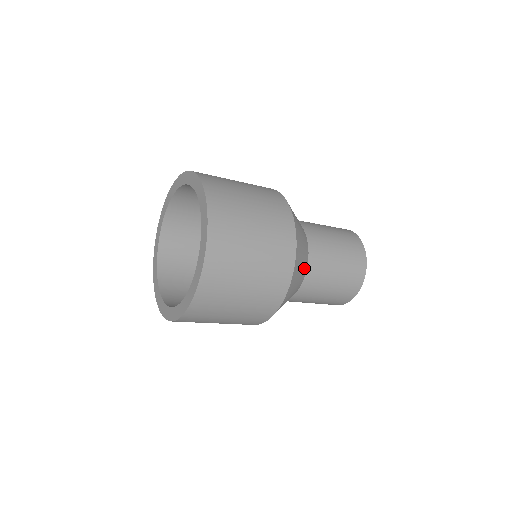
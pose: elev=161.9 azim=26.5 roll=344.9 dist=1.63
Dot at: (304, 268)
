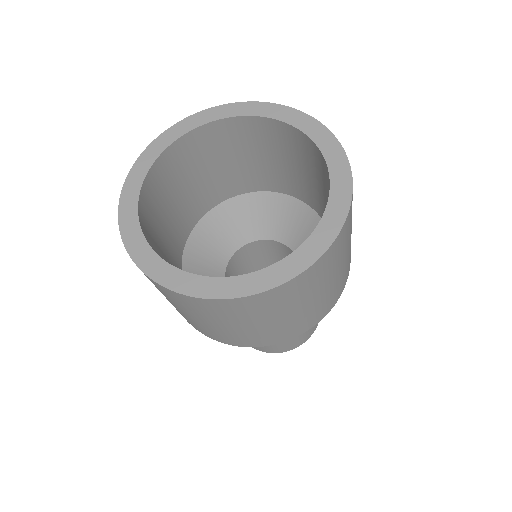
Dot at: occluded
